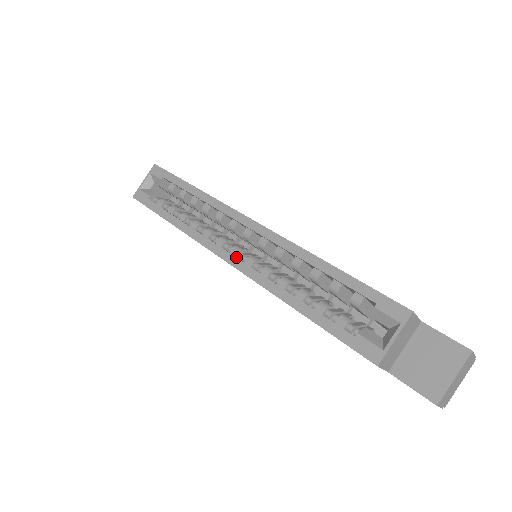
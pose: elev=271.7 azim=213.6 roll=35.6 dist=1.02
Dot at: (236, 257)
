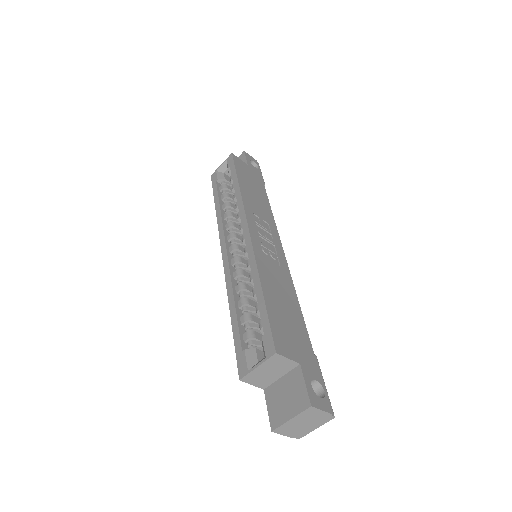
Dot at: (230, 253)
